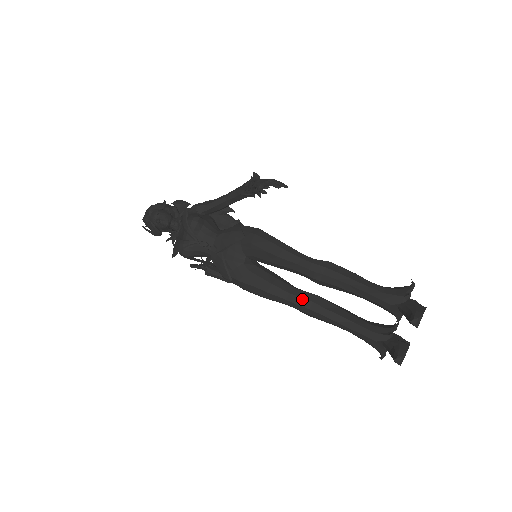
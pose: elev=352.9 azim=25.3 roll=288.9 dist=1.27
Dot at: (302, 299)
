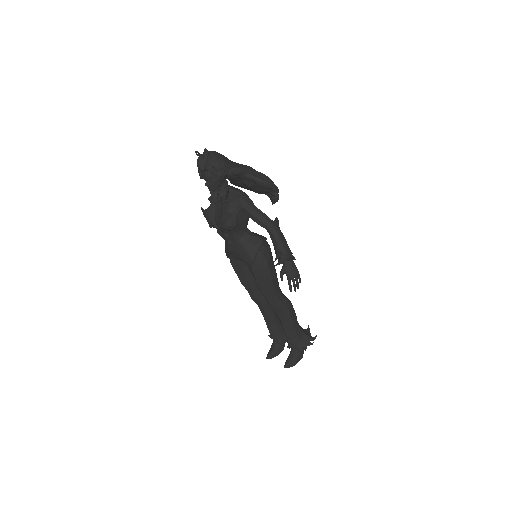
Dot at: (257, 300)
